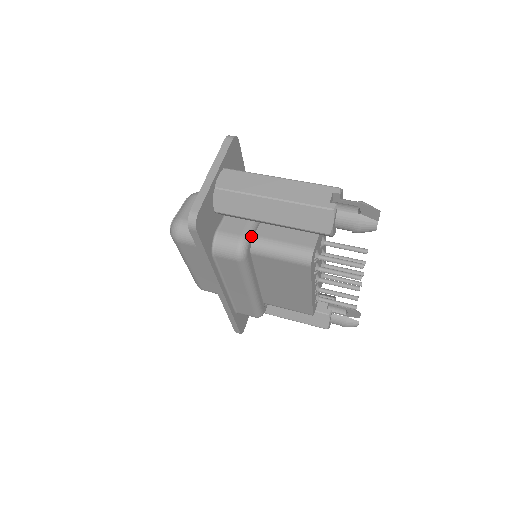
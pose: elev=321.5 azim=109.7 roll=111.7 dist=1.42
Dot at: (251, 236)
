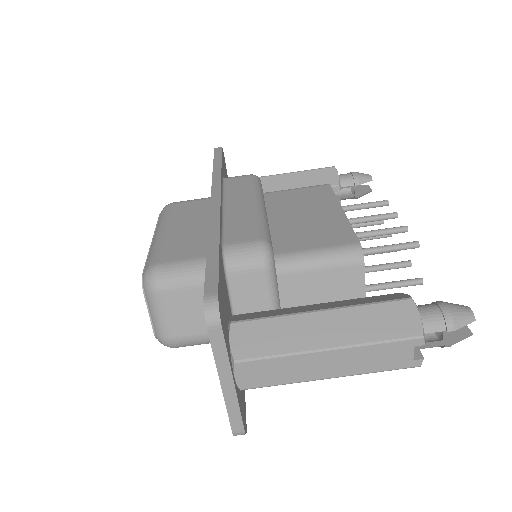
Dot at: occluded
